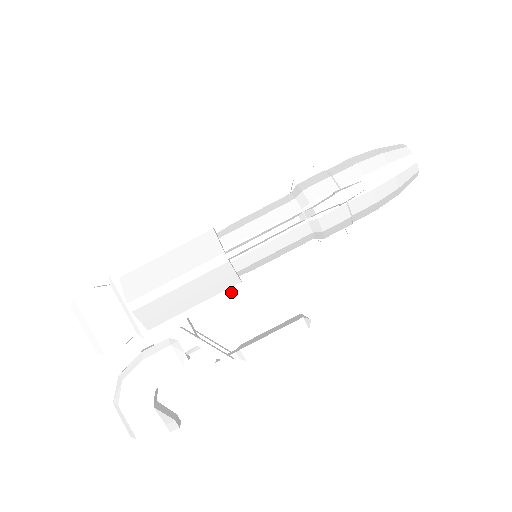
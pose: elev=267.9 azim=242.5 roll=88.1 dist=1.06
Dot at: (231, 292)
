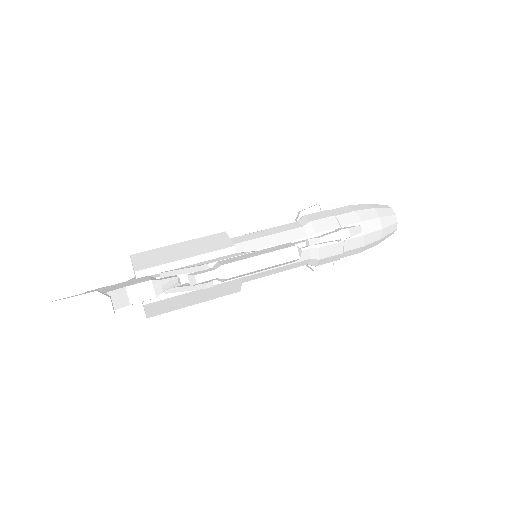
Dot at: (225, 258)
